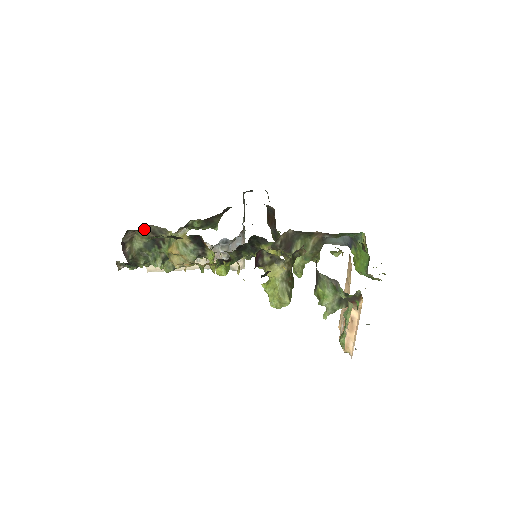
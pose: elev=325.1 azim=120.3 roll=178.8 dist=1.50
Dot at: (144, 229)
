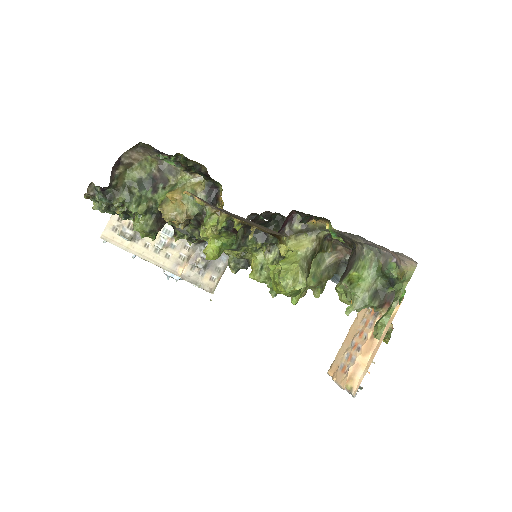
Dot at: (155, 157)
